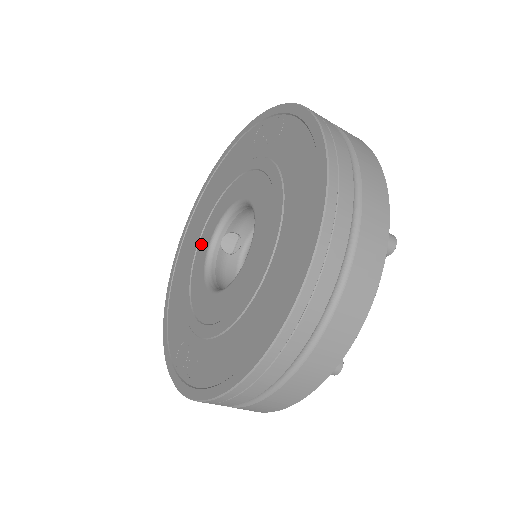
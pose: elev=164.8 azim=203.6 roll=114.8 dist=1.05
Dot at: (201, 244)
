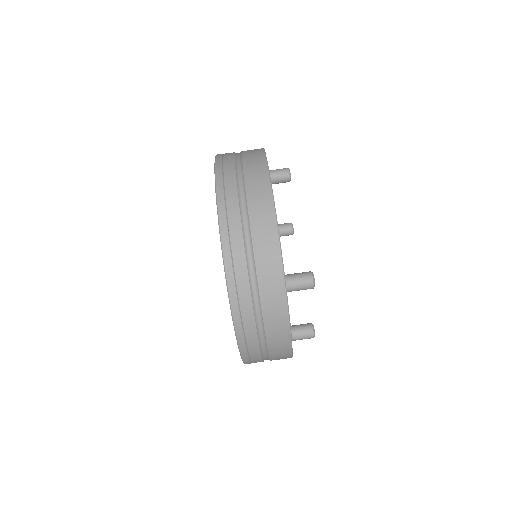
Dot at: occluded
